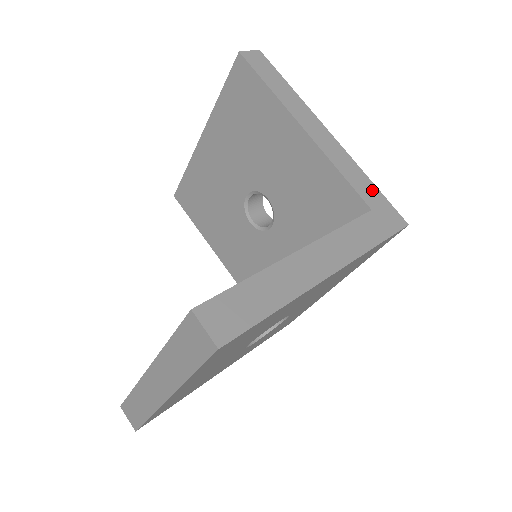
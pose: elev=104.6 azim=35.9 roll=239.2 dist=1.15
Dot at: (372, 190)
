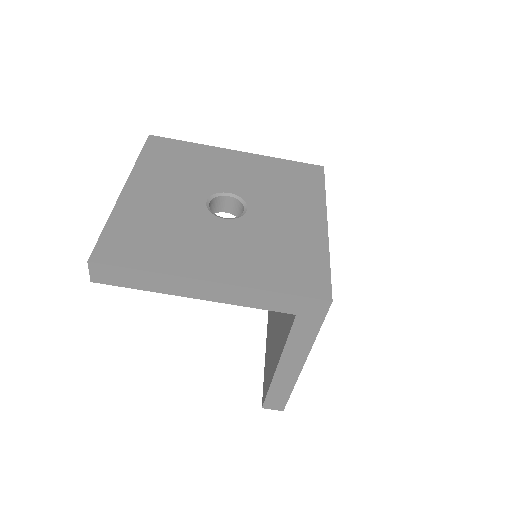
Dot at: (284, 300)
